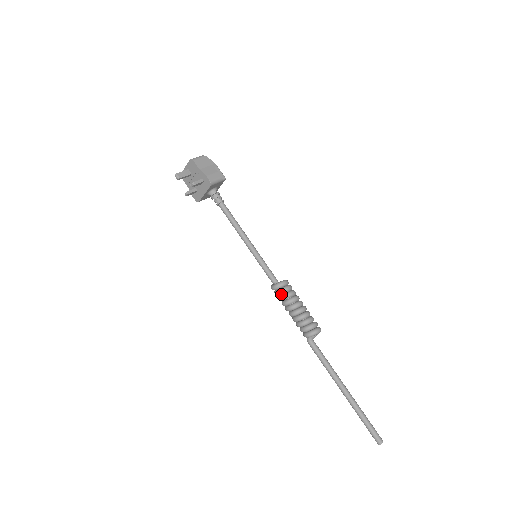
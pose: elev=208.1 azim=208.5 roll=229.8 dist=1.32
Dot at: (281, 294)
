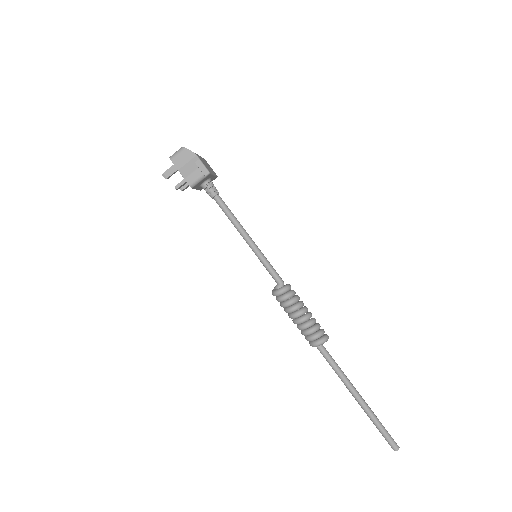
Dot at: (280, 301)
